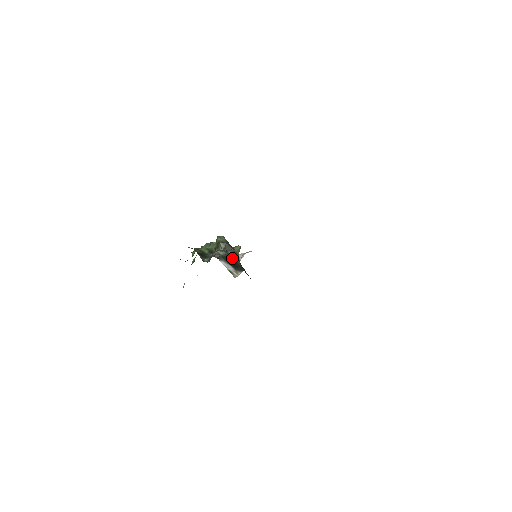
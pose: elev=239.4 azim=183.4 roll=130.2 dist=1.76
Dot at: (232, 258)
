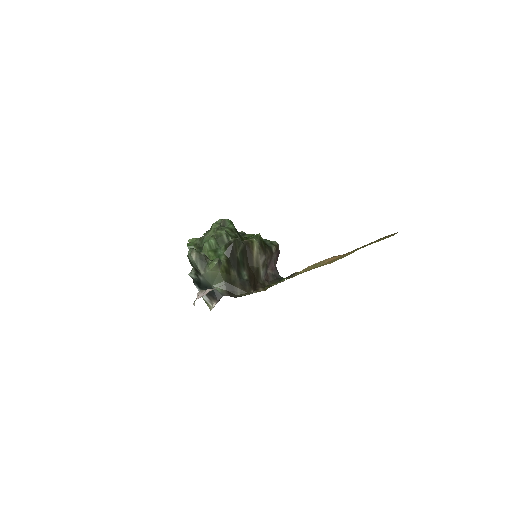
Dot at: (205, 283)
